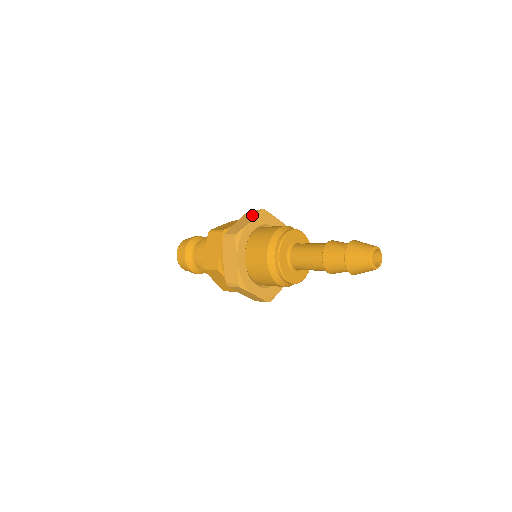
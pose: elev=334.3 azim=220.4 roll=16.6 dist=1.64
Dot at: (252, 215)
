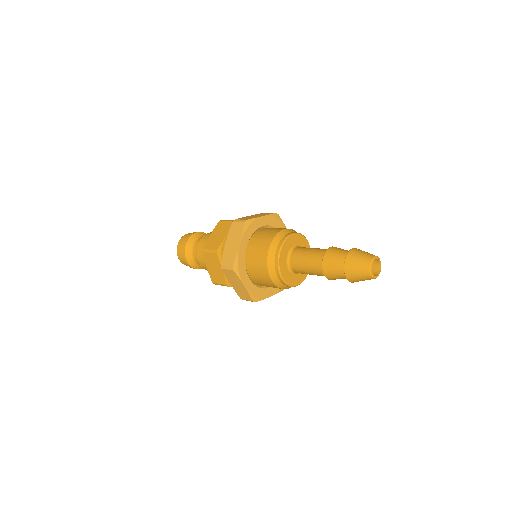
Dot at: (266, 214)
